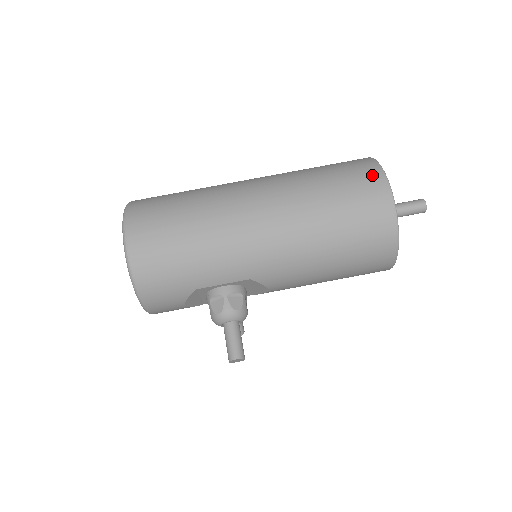
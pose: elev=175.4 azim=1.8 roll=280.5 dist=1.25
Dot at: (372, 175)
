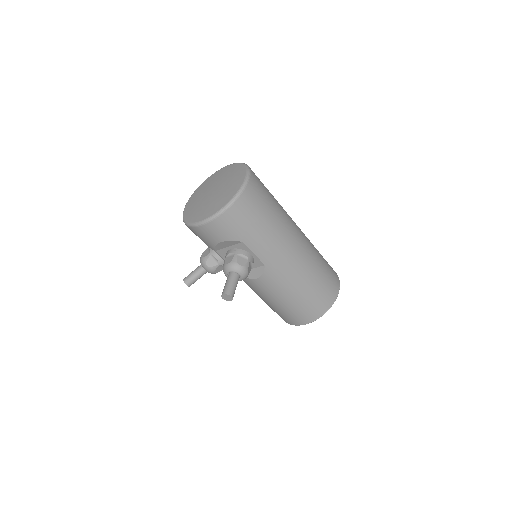
Dot at: (336, 277)
